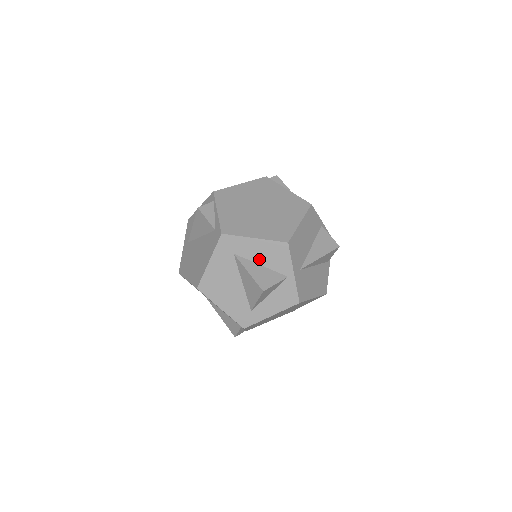
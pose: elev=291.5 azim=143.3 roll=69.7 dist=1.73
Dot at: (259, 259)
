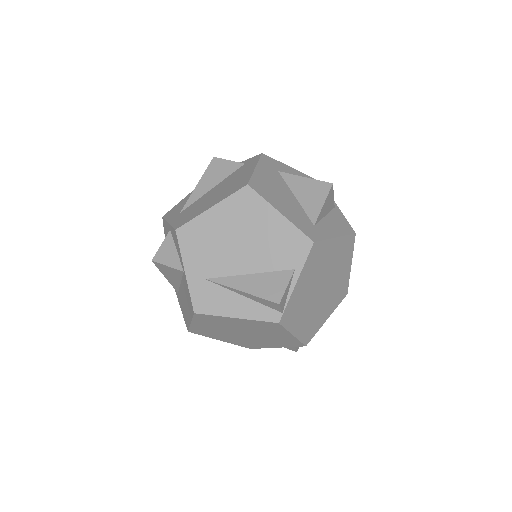
Dot at: occluded
